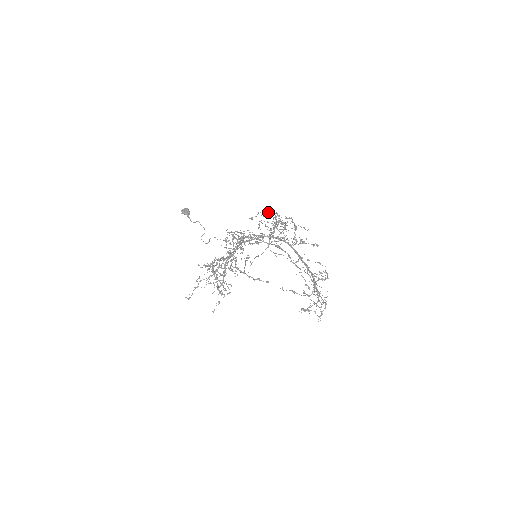
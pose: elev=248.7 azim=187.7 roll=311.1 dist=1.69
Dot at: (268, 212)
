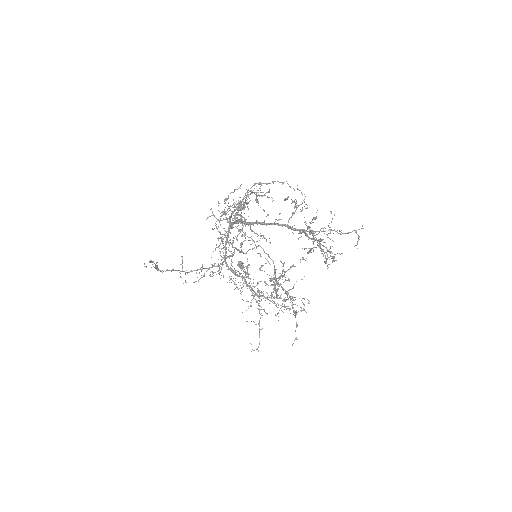
Dot at: (256, 198)
